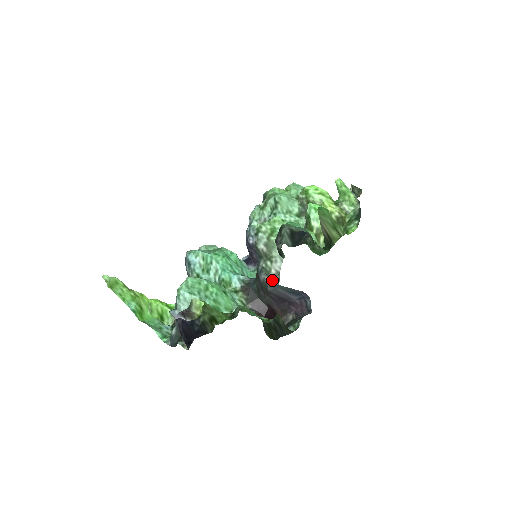
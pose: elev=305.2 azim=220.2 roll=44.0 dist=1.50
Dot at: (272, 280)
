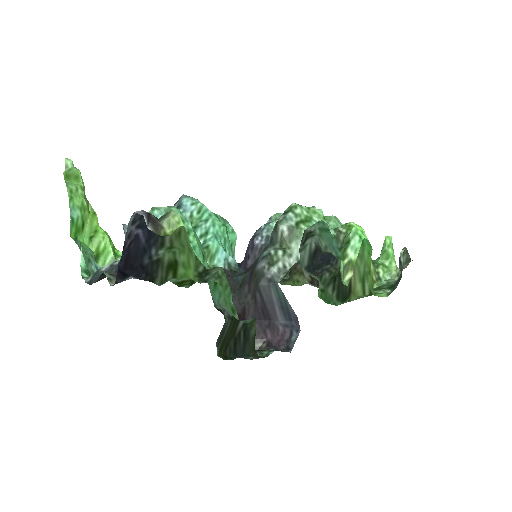
Dot at: (273, 274)
